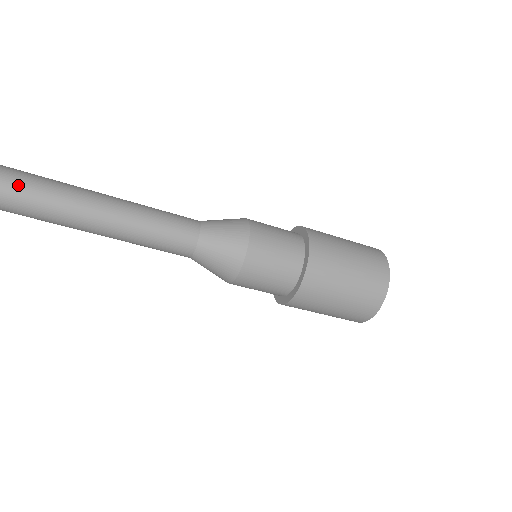
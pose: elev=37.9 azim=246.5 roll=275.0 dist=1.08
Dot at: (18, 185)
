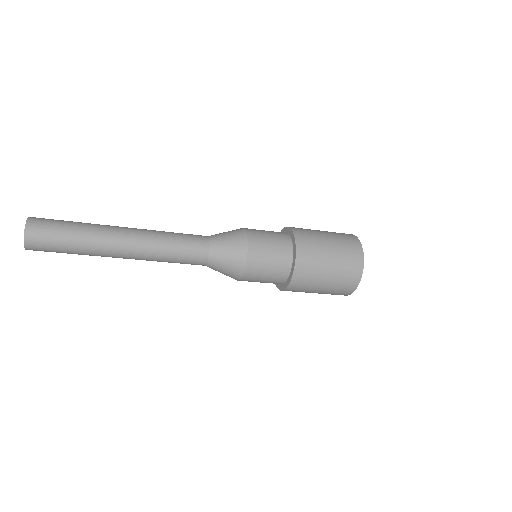
Dot at: (73, 224)
